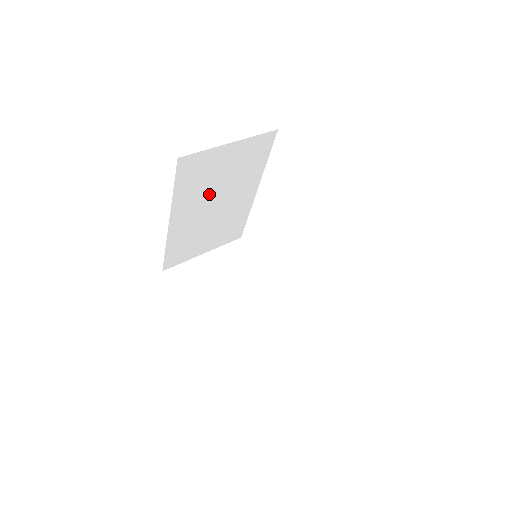
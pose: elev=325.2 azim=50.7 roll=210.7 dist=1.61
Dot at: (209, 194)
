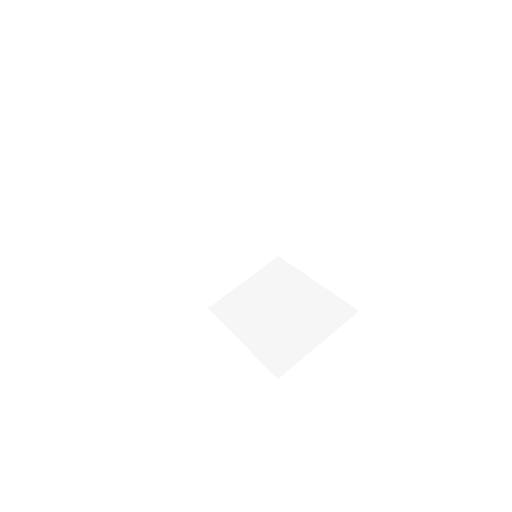
Dot at: (204, 221)
